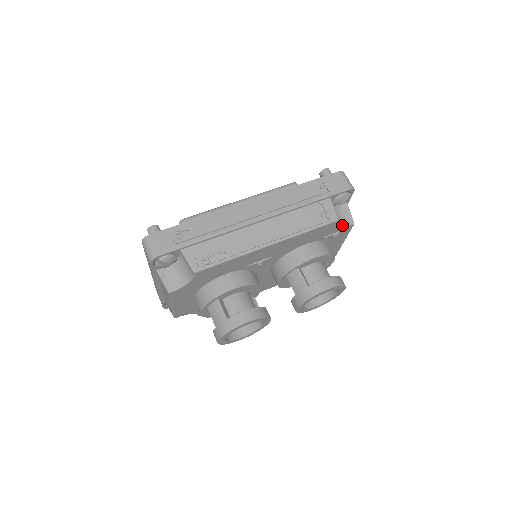
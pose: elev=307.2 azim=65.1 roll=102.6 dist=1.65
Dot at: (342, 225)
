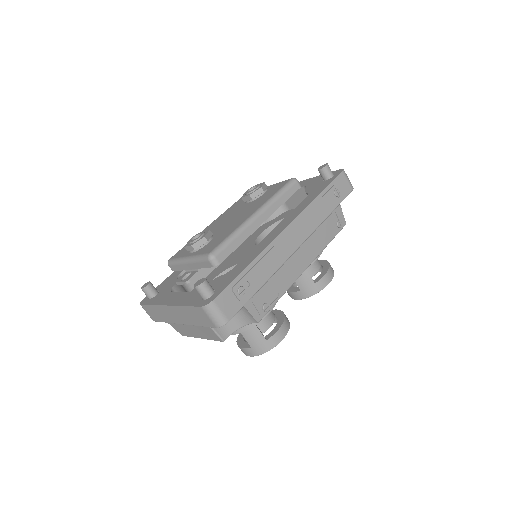
Dot at: occluded
